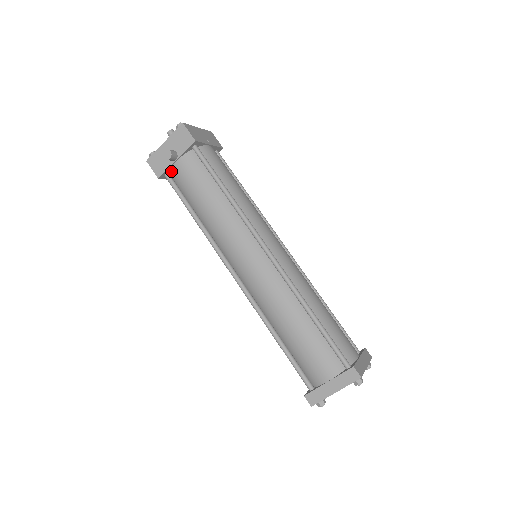
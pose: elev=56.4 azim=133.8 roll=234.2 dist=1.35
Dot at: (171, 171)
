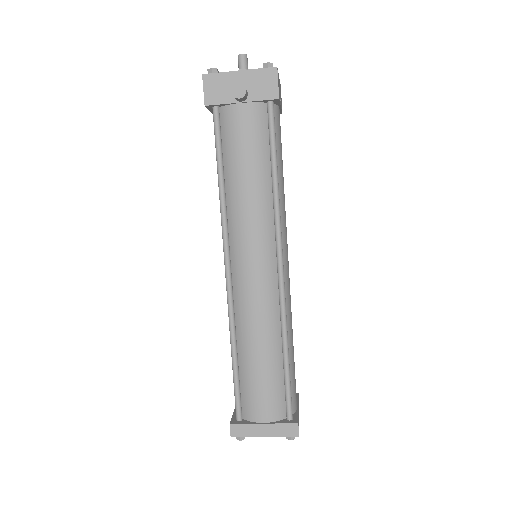
Dot at: (225, 108)
